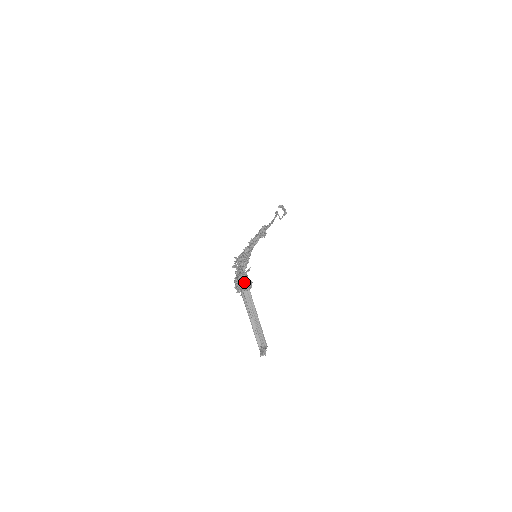
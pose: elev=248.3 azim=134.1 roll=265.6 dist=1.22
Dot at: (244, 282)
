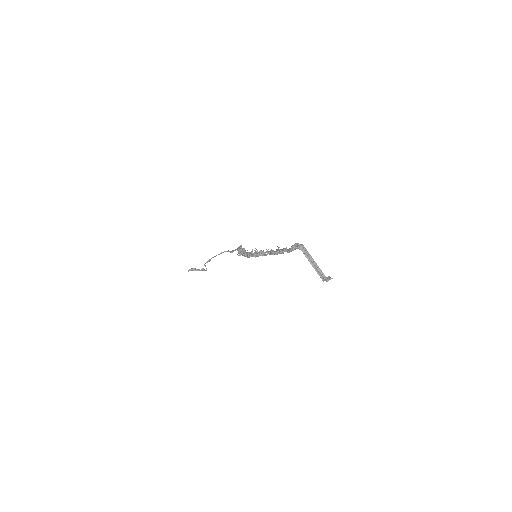
Dot at: occluded
